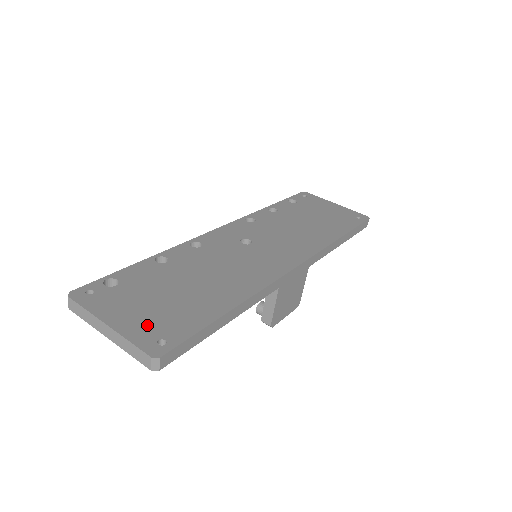
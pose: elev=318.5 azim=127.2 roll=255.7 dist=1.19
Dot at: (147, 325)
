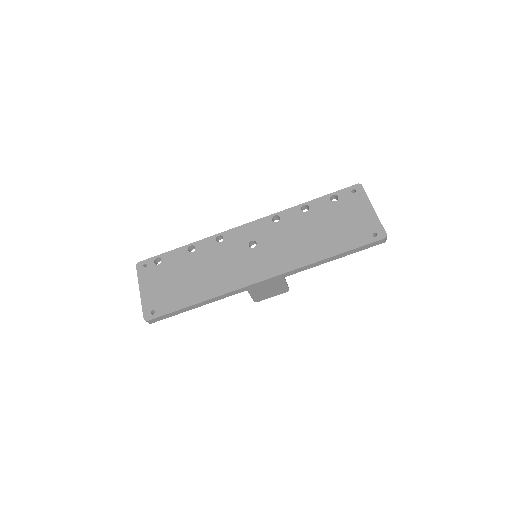
Dot at: (154, 299)
